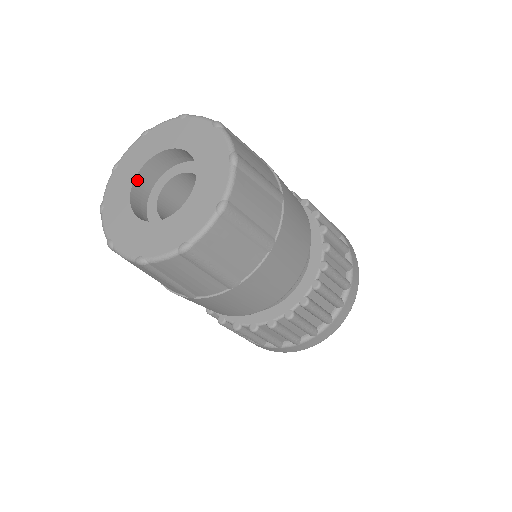
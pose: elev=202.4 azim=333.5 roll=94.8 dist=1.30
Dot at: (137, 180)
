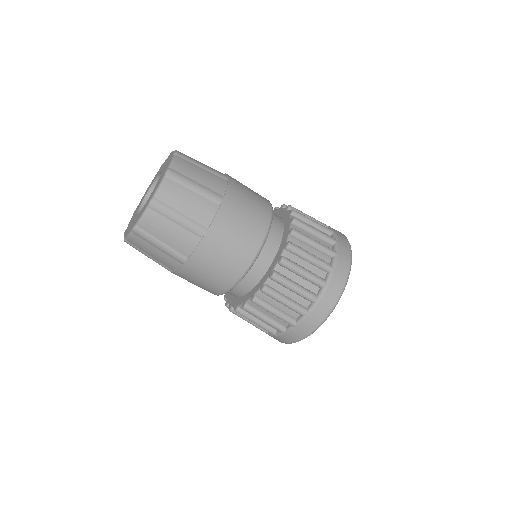
Dot at: (149, 195)
